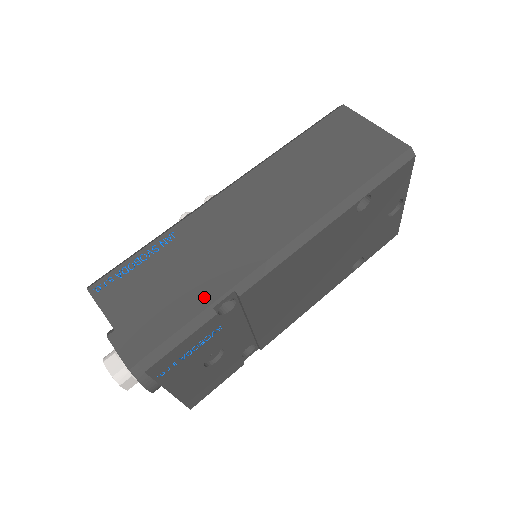
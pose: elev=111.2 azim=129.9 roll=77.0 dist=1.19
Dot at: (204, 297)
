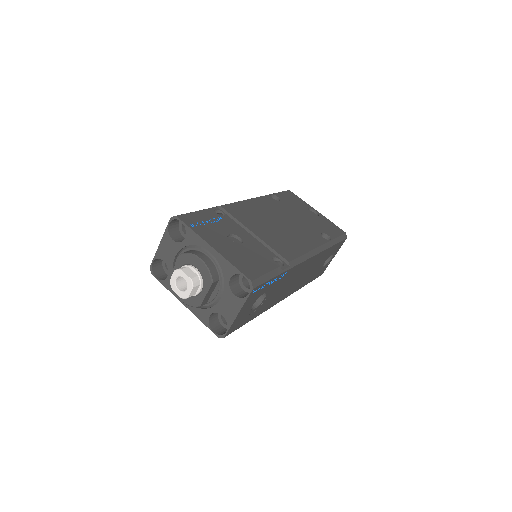
Dot at: occluded
